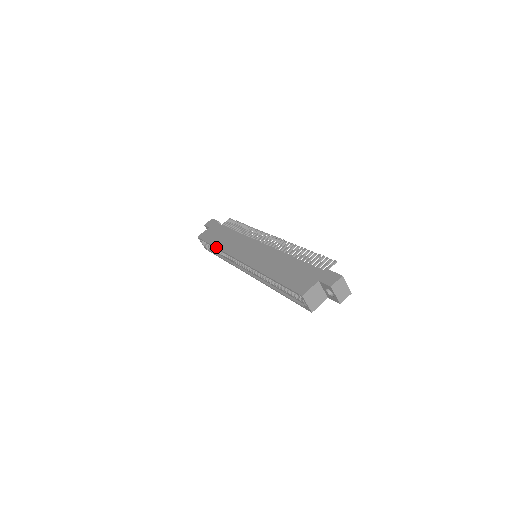
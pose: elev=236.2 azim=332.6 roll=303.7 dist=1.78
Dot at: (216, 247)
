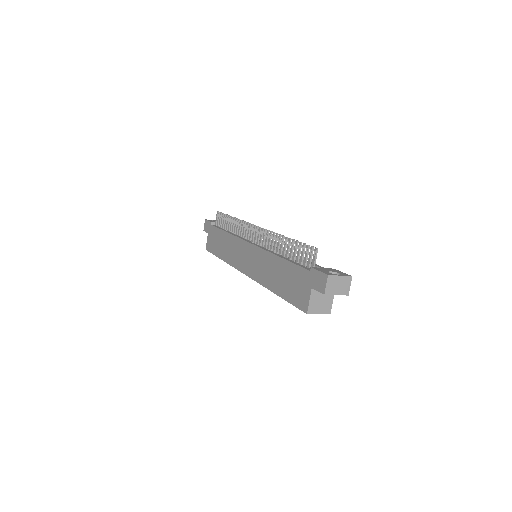
Dot at: occluded
